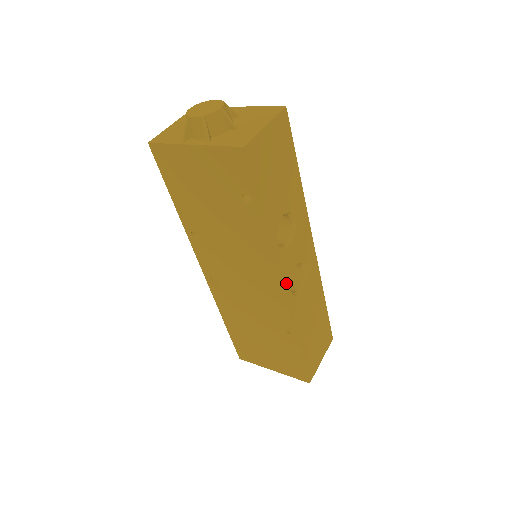
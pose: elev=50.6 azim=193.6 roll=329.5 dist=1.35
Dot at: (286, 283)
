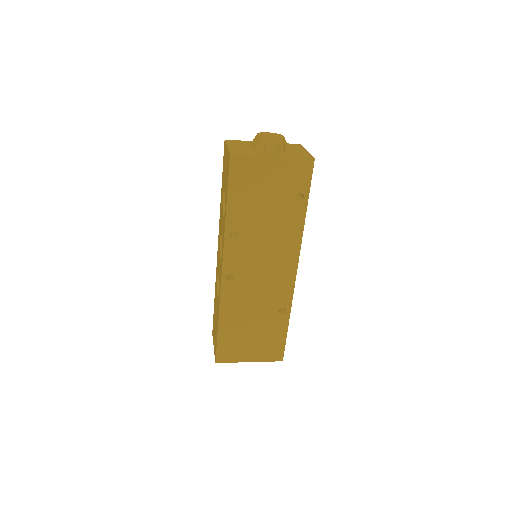
Dot at: occluded
